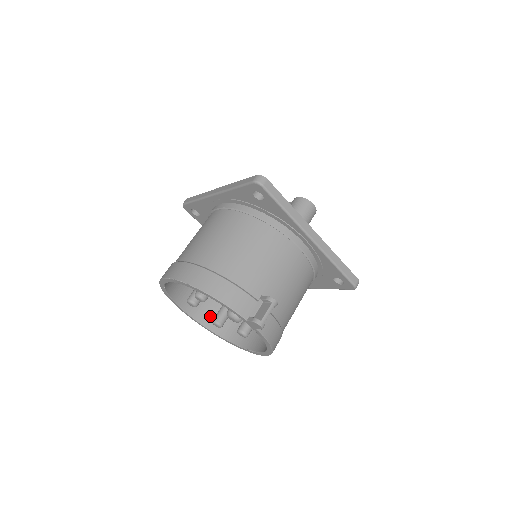
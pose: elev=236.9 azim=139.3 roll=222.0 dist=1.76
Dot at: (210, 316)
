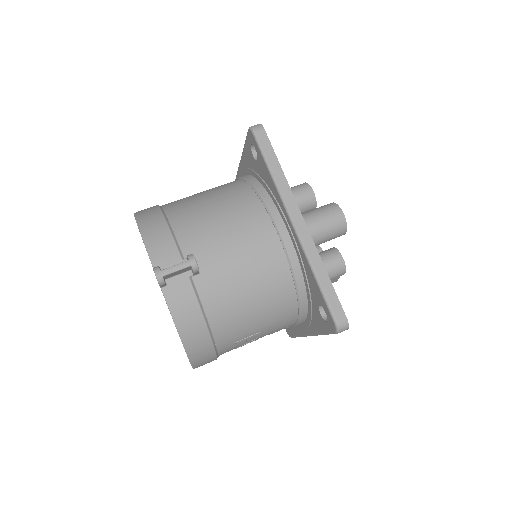
Dot at: occluded
